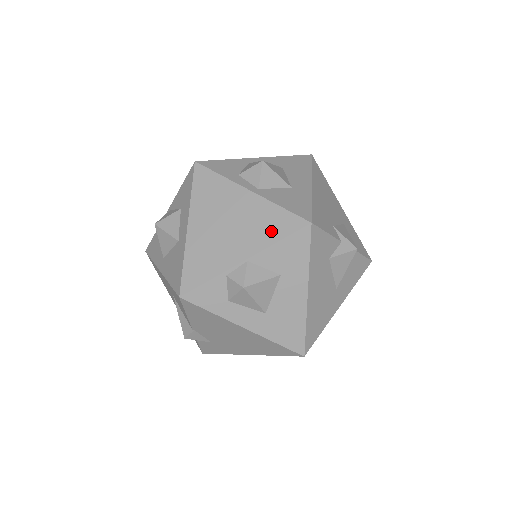
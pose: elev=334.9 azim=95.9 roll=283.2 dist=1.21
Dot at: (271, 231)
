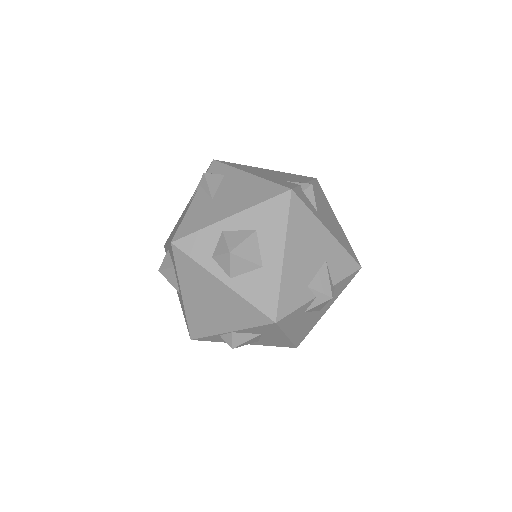
Dot at: (245, 319)
